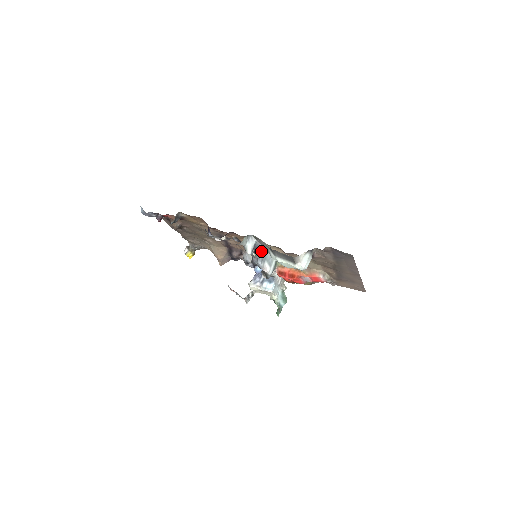
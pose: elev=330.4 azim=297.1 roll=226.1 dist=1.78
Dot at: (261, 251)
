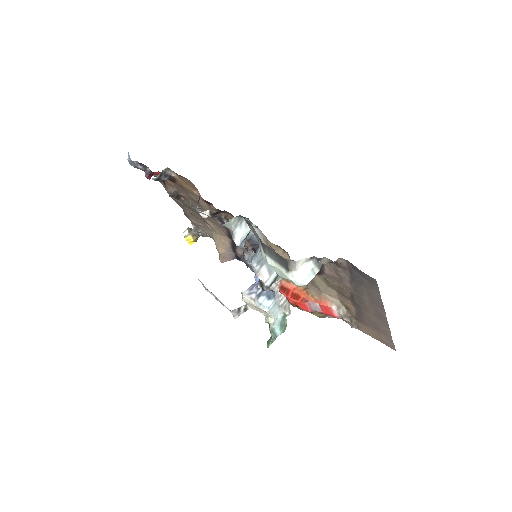
Dot at: occluded
